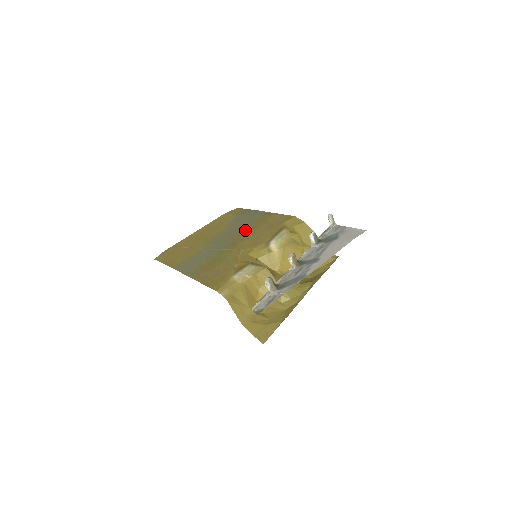
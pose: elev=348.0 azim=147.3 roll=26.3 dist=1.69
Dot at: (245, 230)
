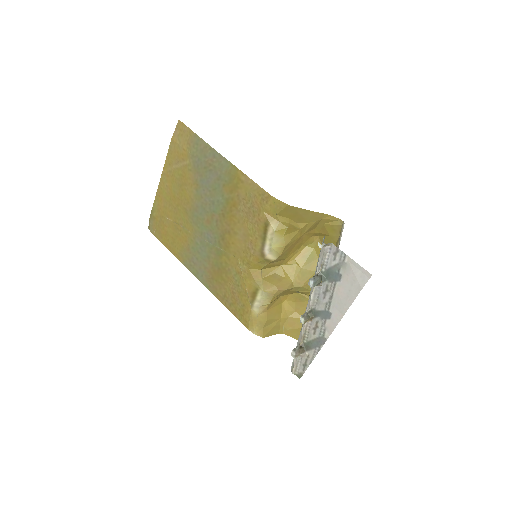
Dot at: (222, 209)
